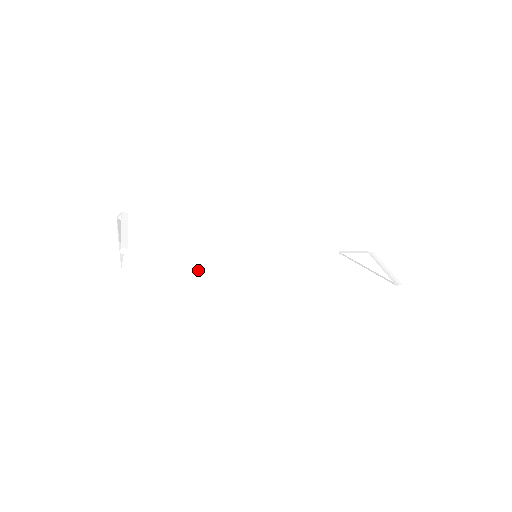
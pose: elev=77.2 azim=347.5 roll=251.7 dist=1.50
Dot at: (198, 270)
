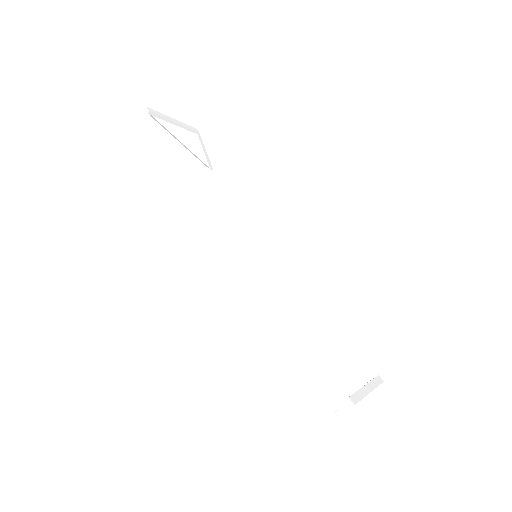
Dot at: (177, 175)
